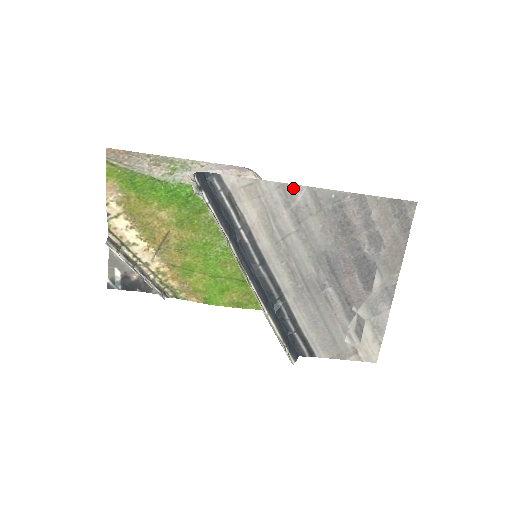
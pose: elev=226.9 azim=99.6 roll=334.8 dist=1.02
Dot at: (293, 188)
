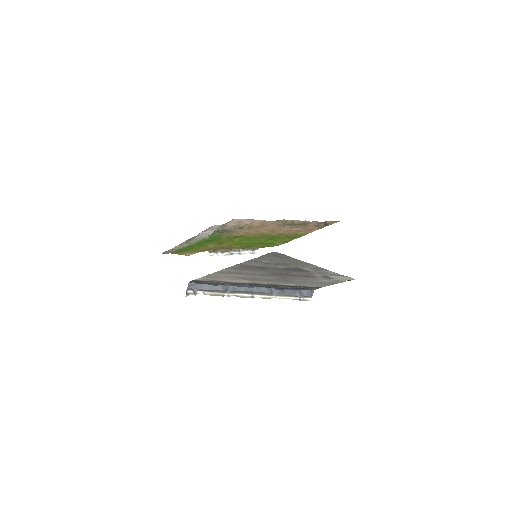
Dot at: (221, 271)
